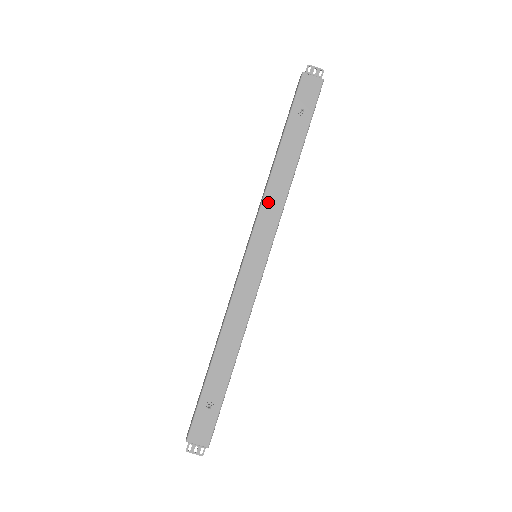
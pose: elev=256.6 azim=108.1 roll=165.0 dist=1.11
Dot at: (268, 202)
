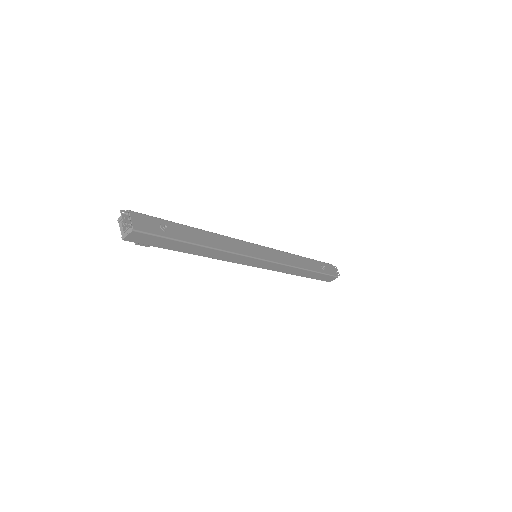
Dot at: (285, 255)
